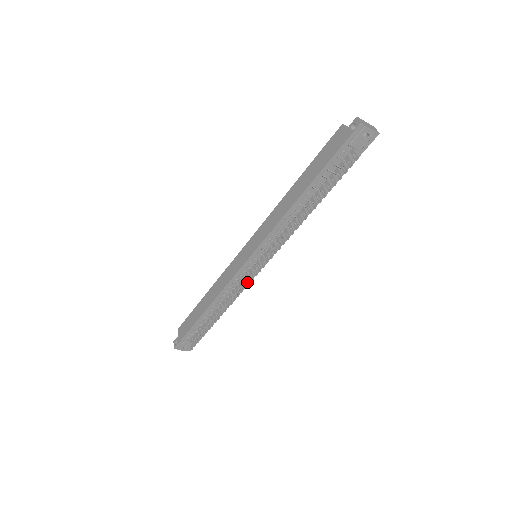
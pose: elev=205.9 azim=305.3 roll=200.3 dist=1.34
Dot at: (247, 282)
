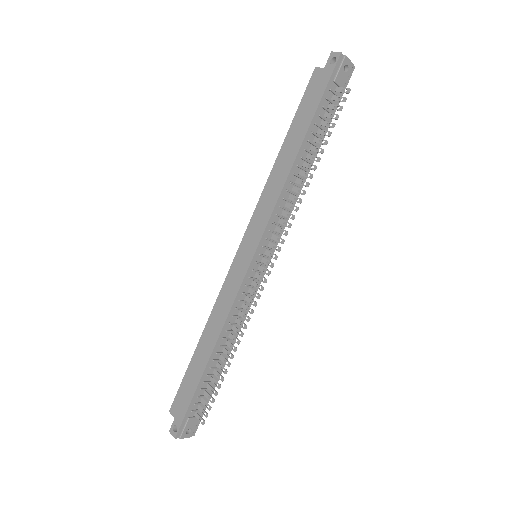
Dot at: (259, 289)
